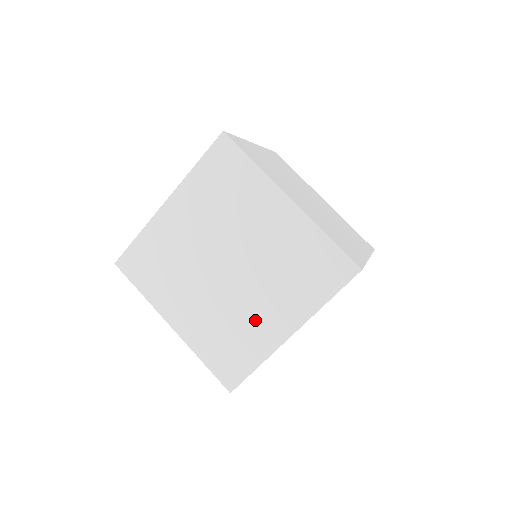
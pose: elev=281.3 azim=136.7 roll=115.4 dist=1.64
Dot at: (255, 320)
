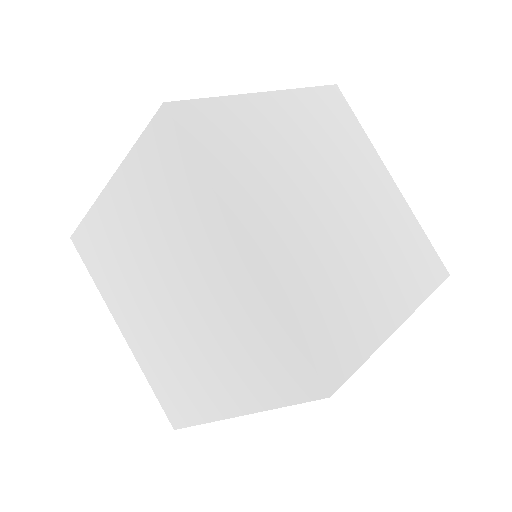
Dot at: (198, 376)
